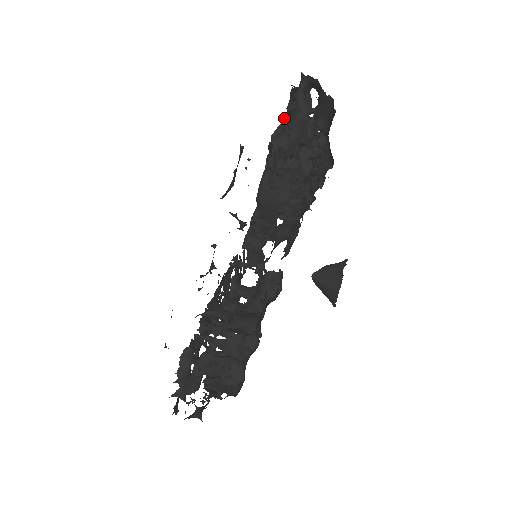
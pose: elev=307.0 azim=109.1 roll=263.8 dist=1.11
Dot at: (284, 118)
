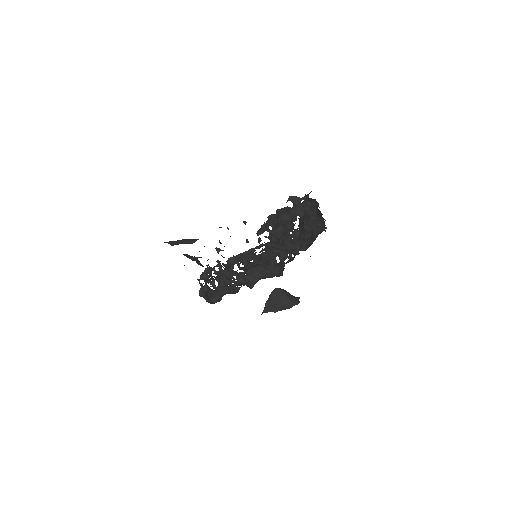
Dot at: occluded
